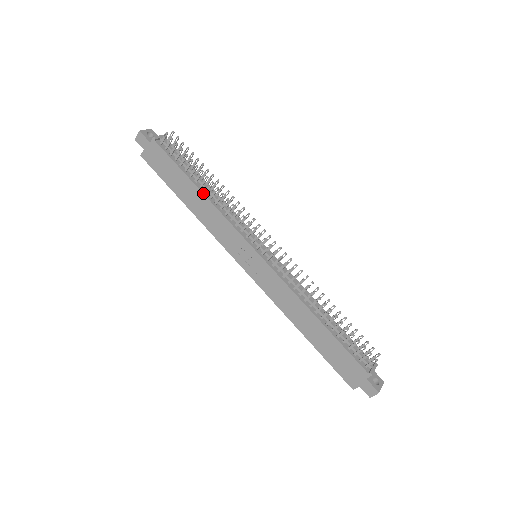
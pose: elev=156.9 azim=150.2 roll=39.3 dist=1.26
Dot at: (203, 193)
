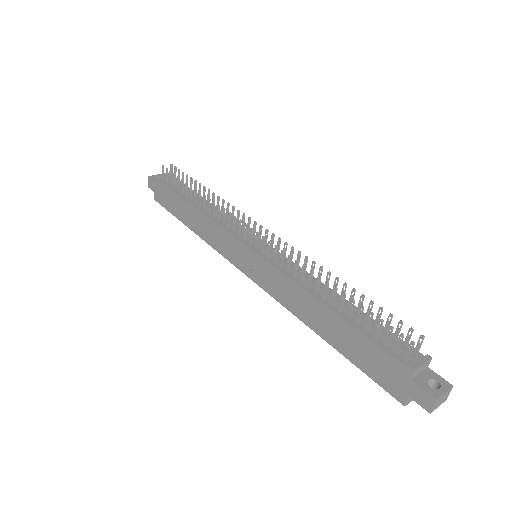
Dot at: (195, 207)
